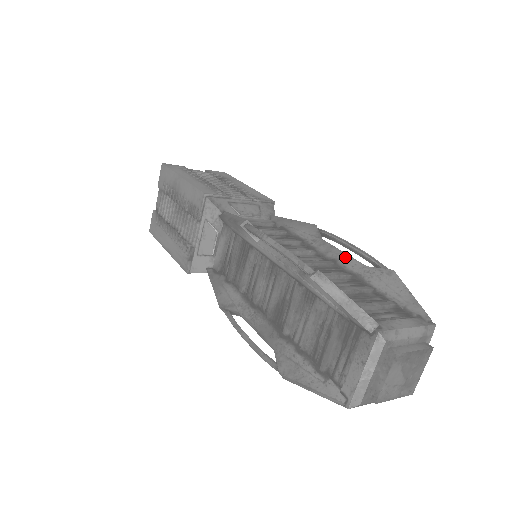
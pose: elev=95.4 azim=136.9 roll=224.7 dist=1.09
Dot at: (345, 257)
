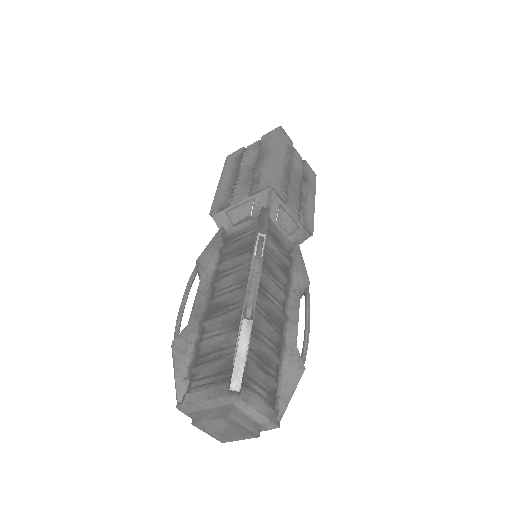
Dot at: (294, 325)
